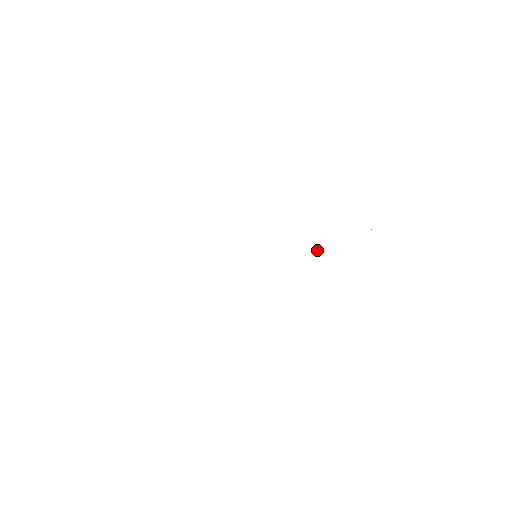
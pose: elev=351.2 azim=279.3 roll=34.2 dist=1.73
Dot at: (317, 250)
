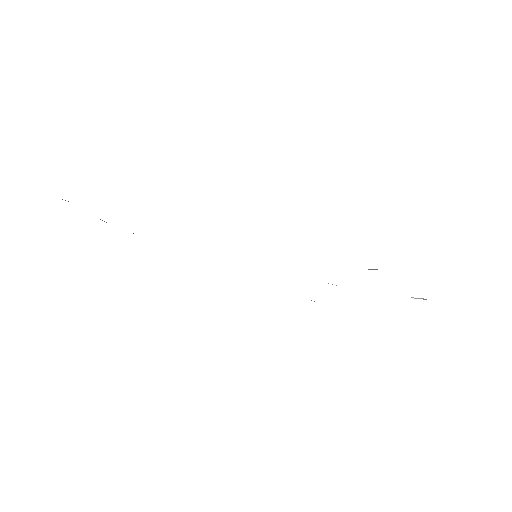
Dot at: (336, 285)
